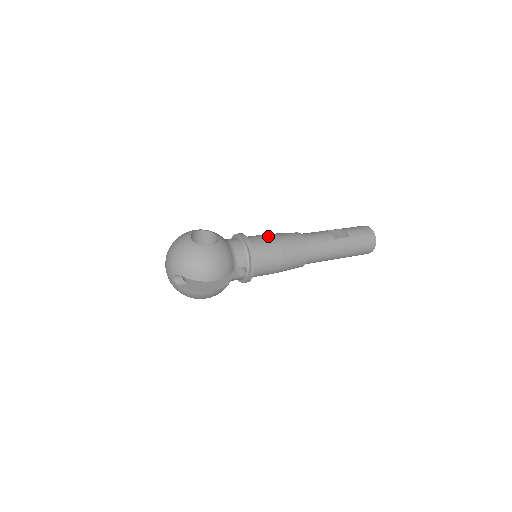
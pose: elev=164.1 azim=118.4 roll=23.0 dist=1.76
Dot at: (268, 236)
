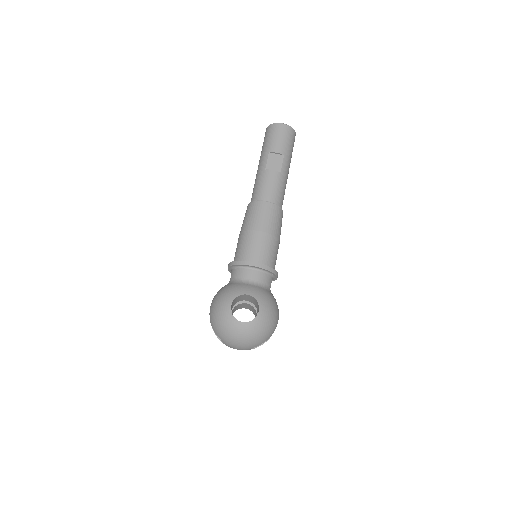
Dot at: (255, 238)
